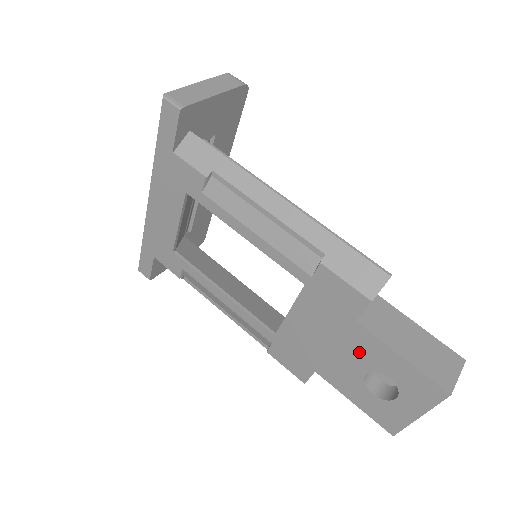
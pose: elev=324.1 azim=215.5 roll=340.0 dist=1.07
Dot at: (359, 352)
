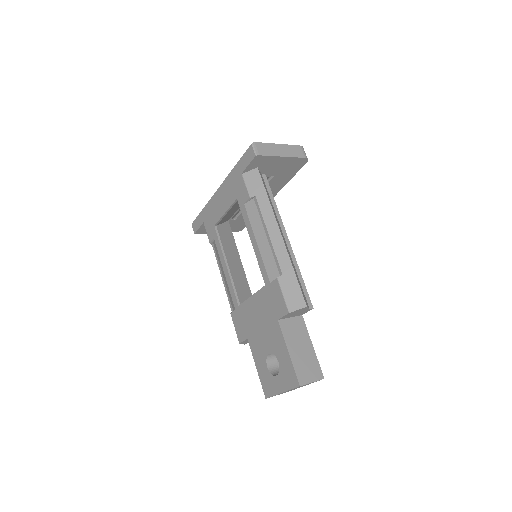
Dot at: (272, 338)
